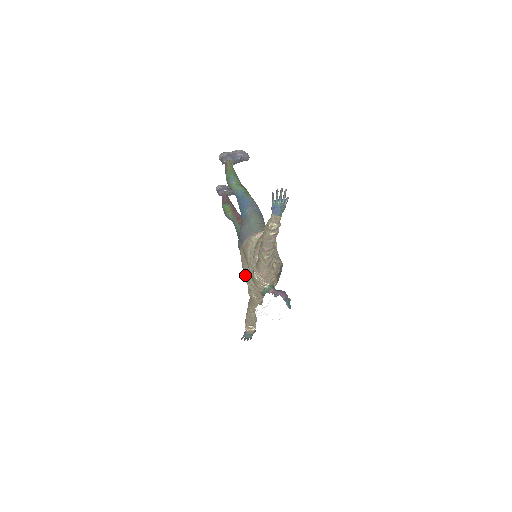
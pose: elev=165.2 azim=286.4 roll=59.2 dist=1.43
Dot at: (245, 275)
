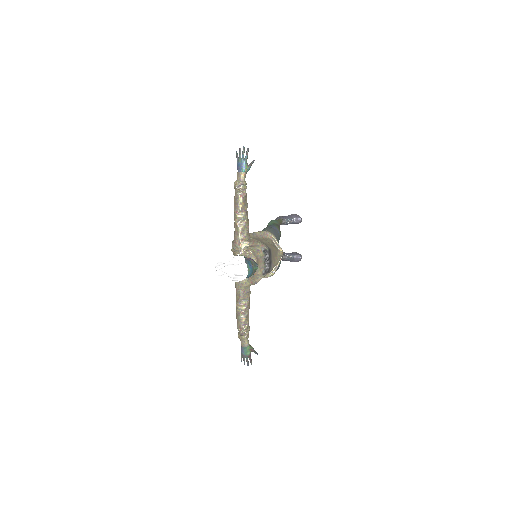
Dot at: occluded
